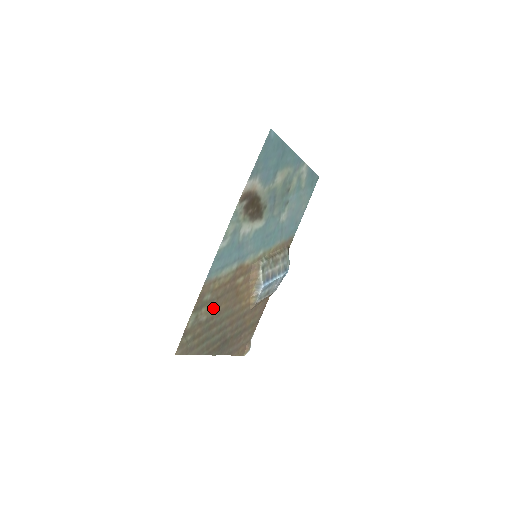
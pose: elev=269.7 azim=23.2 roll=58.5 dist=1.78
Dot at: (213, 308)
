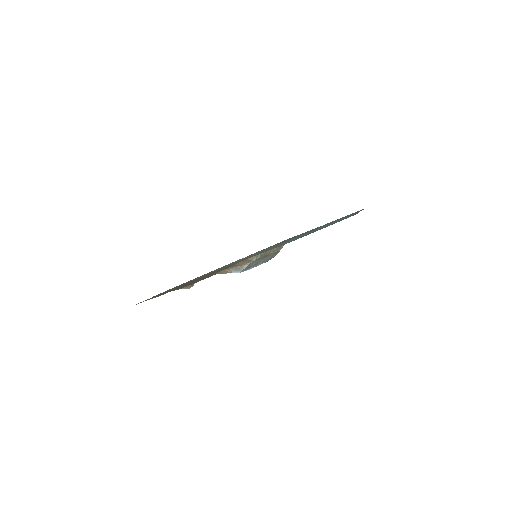
Dot at: occluded
